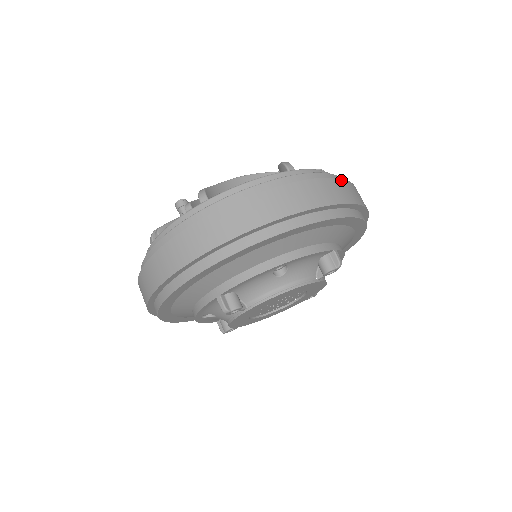
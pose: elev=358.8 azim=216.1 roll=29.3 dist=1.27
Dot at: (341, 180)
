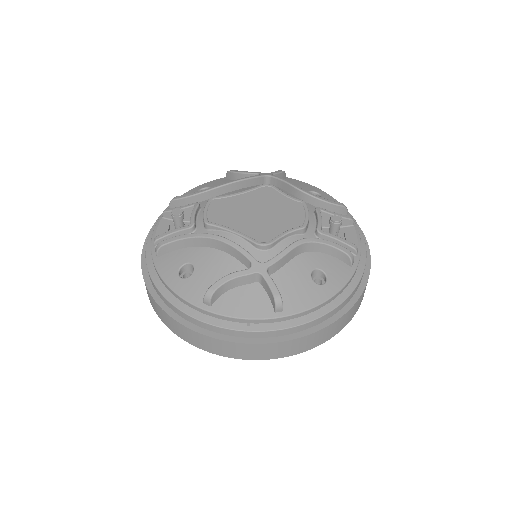
Dot at: (239, 344)
